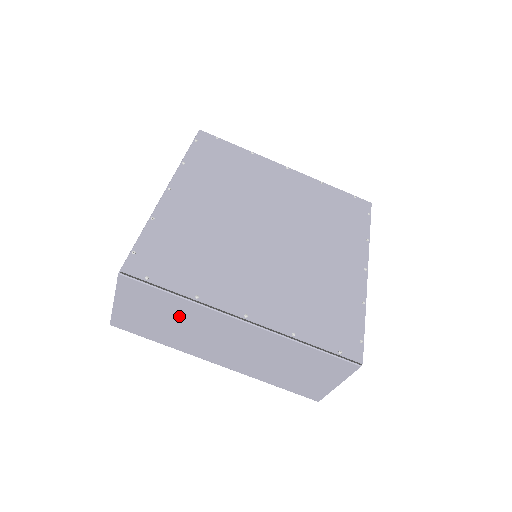
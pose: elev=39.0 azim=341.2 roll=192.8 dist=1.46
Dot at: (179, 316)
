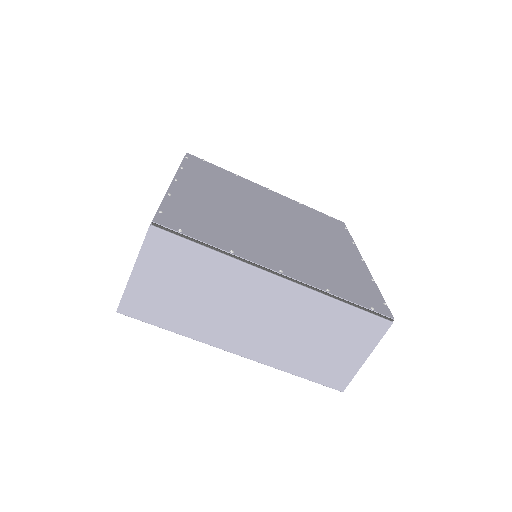
Dot at: (207, 282)
